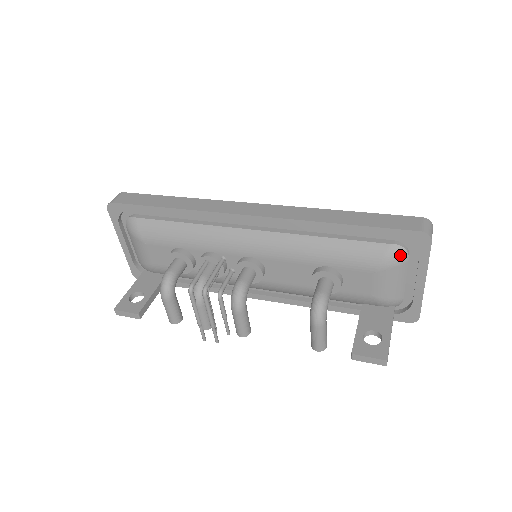
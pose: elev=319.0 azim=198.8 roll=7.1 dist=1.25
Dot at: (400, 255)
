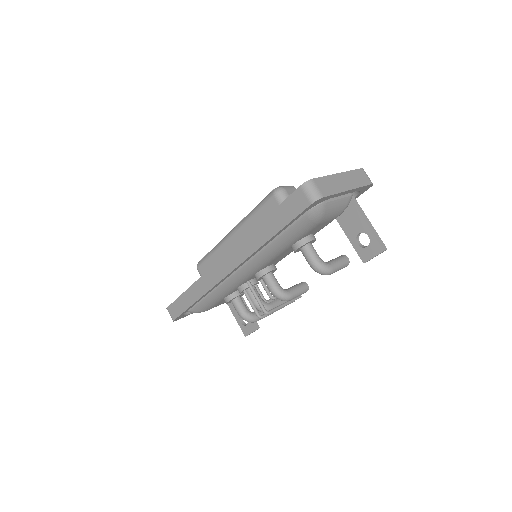
Dot at: (318, 211)
